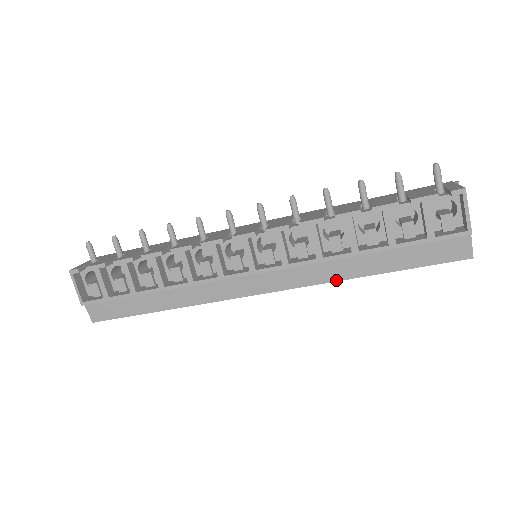
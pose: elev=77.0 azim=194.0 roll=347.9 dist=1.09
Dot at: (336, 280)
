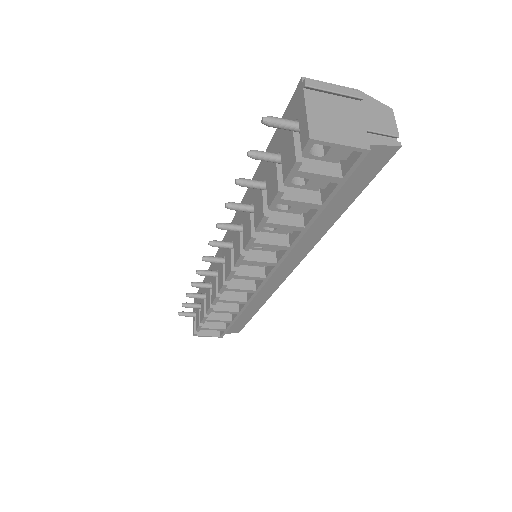
Dot at: (320, 238)
